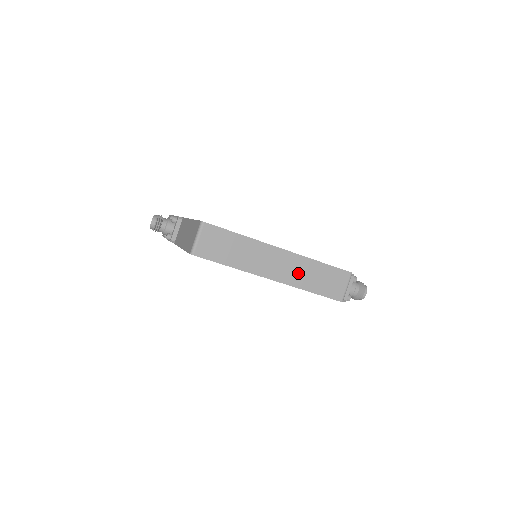
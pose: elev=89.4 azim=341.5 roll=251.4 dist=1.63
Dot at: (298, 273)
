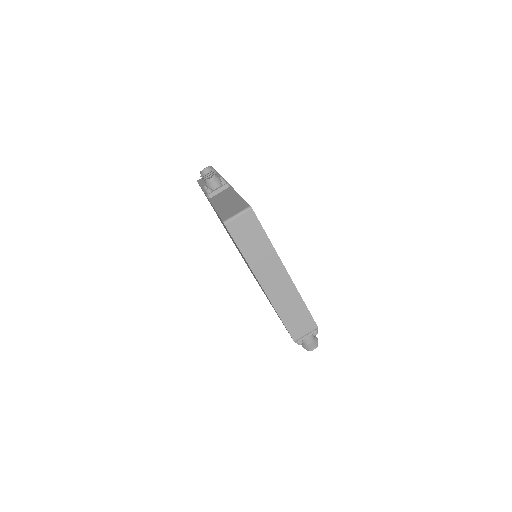
Dot at: (283, 297)
